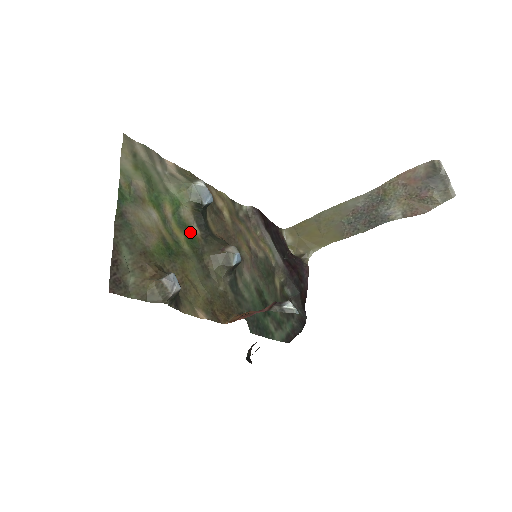
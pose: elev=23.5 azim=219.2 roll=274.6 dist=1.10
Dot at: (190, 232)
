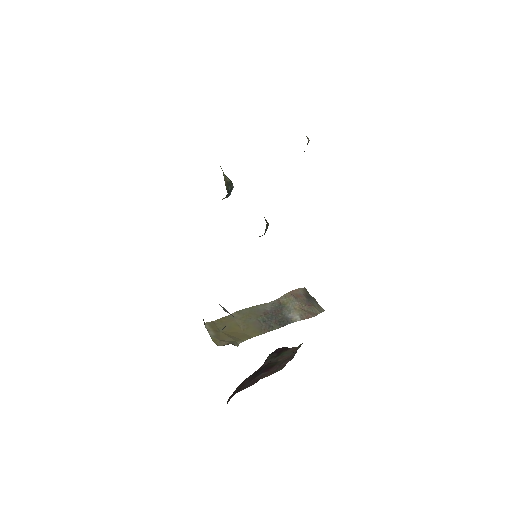
Dot at: occluded
